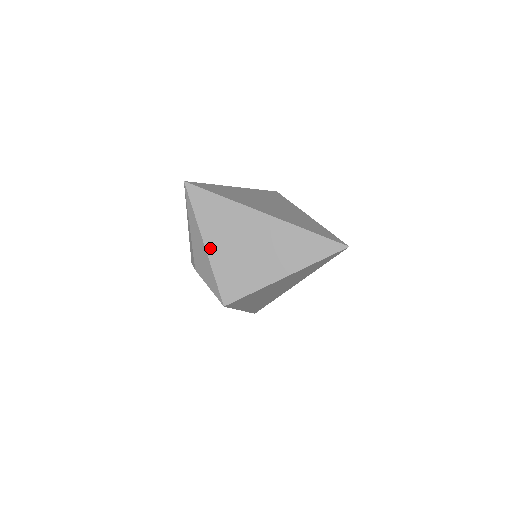
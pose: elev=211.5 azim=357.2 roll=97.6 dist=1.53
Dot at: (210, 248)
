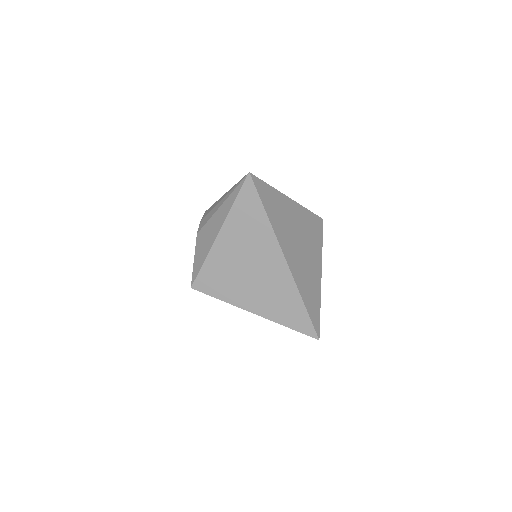
Dot at: (220, 241)
